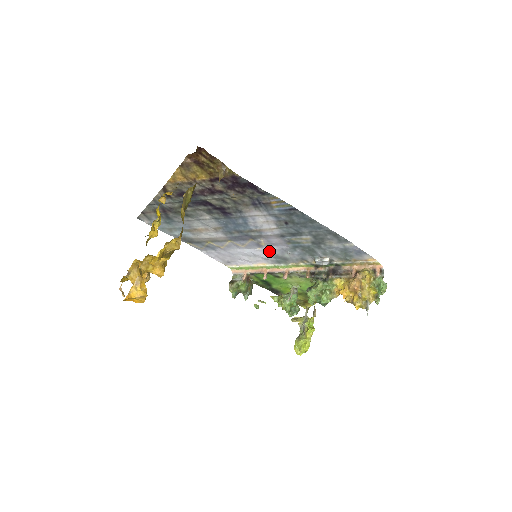
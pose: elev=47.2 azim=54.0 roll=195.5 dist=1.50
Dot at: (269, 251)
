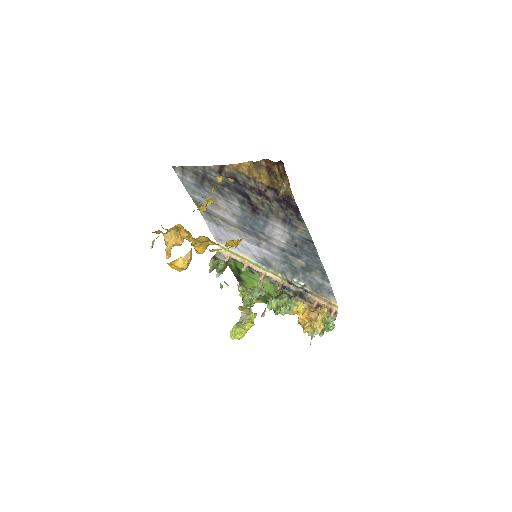
Dot at: (262, 253)
